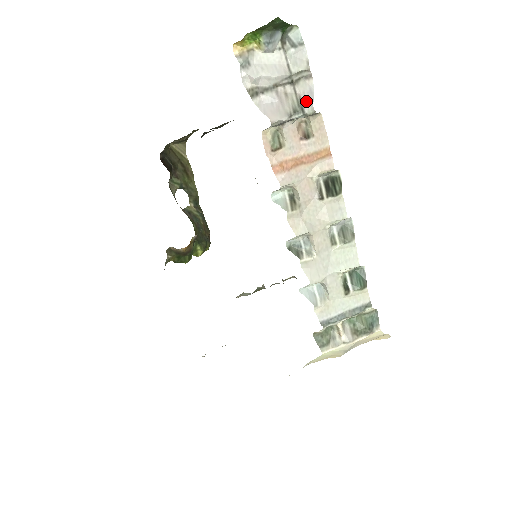
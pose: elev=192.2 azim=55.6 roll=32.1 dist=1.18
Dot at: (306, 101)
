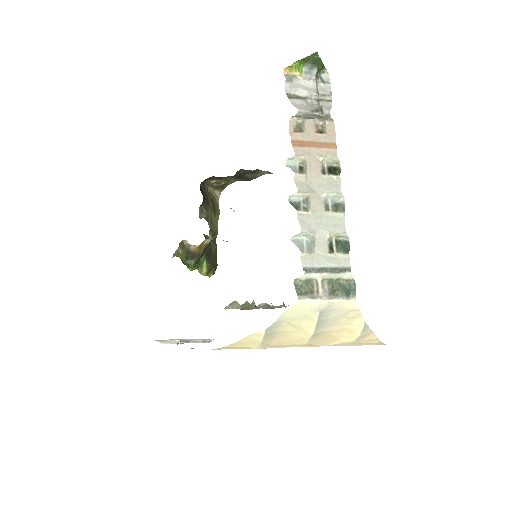
Dot at: (325, 108)
